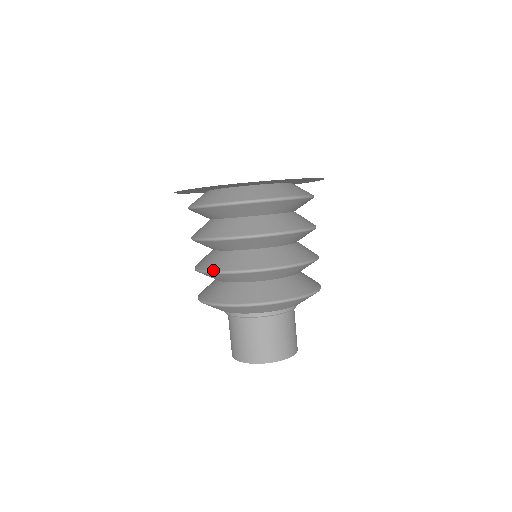
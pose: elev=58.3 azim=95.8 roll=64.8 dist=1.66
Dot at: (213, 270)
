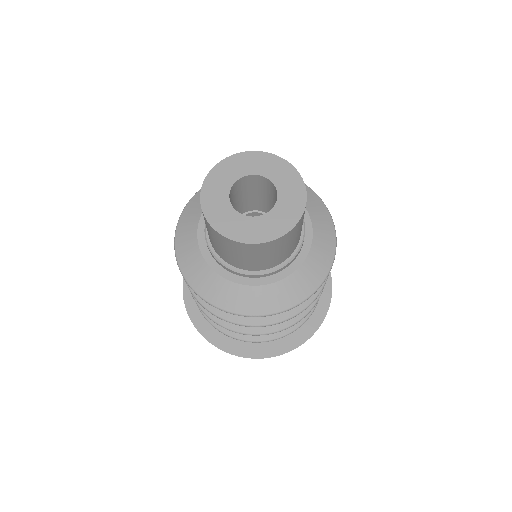
Dot at: occluded
